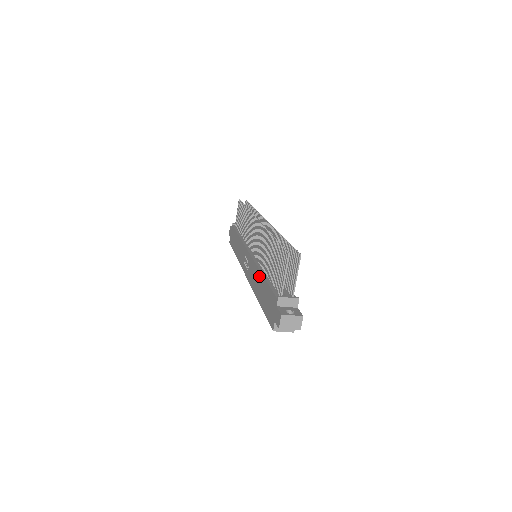
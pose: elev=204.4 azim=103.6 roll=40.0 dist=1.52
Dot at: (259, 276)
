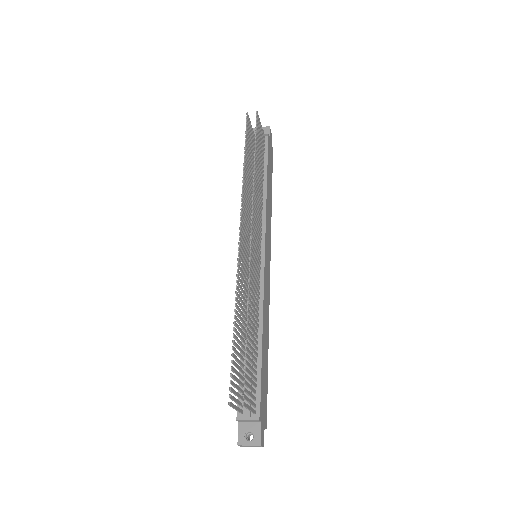
Dot at: occluded
